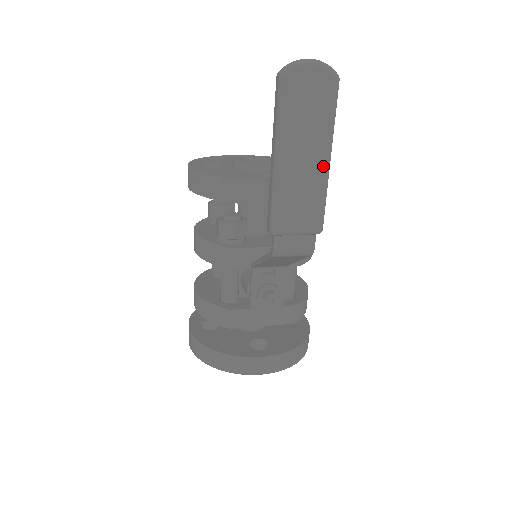
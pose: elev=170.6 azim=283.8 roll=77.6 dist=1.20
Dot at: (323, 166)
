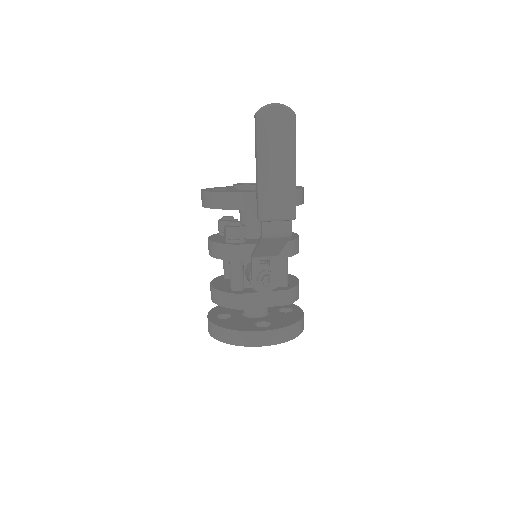
Dot at: (291, 171)
